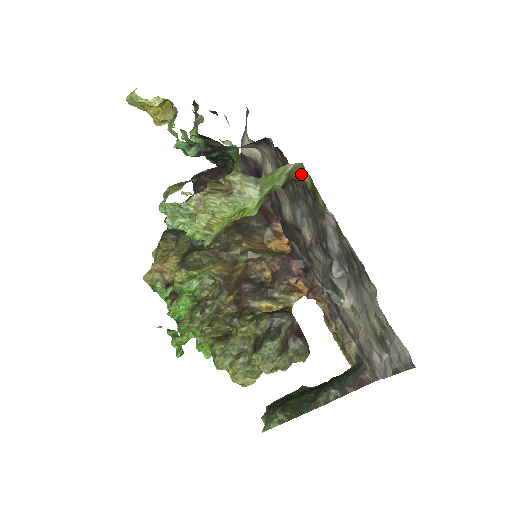
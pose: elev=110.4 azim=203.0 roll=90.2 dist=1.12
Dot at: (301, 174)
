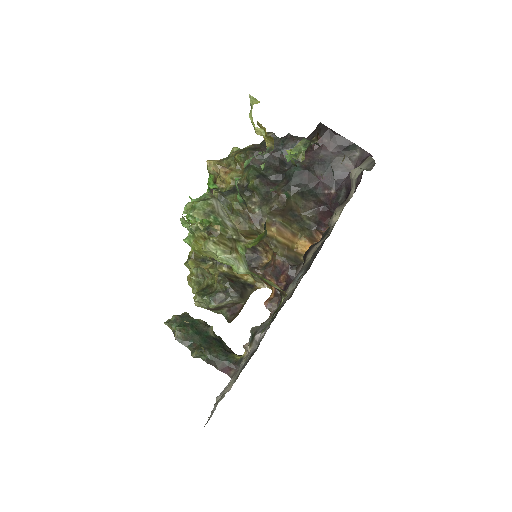
Dot at: (284, 295)
